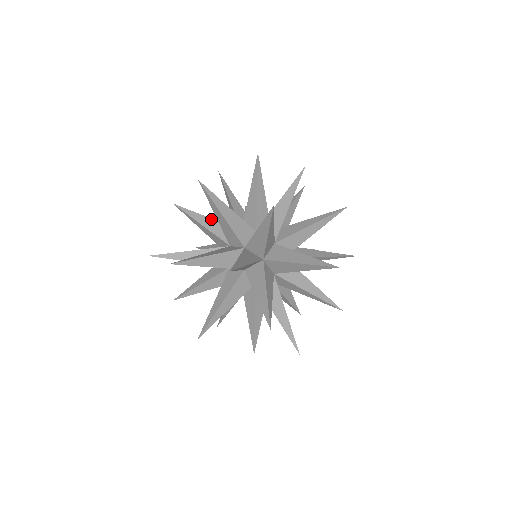
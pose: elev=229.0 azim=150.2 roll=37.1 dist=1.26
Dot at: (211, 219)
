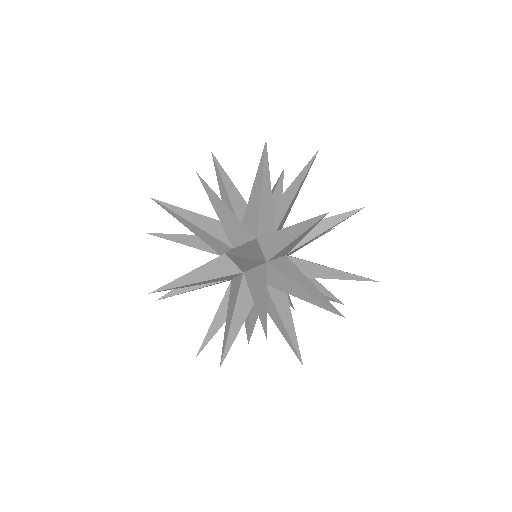
Dot at: (271, 195)
